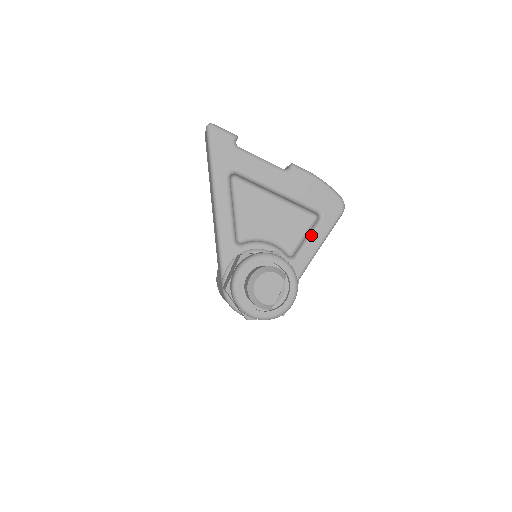
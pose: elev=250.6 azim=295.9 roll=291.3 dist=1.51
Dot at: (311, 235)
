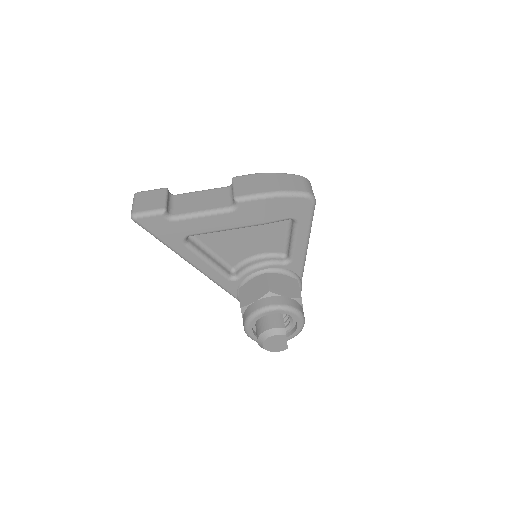
Dot at: (294, 239)
